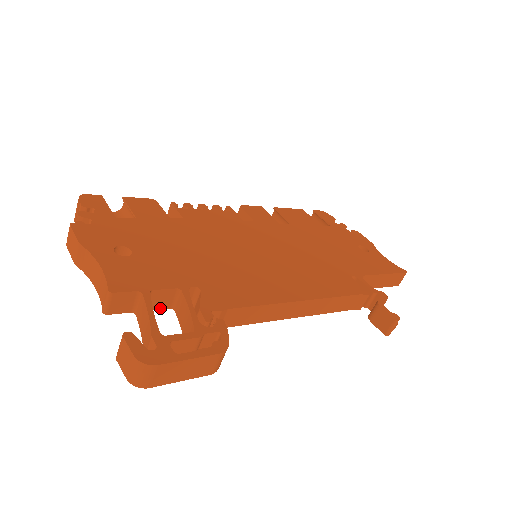
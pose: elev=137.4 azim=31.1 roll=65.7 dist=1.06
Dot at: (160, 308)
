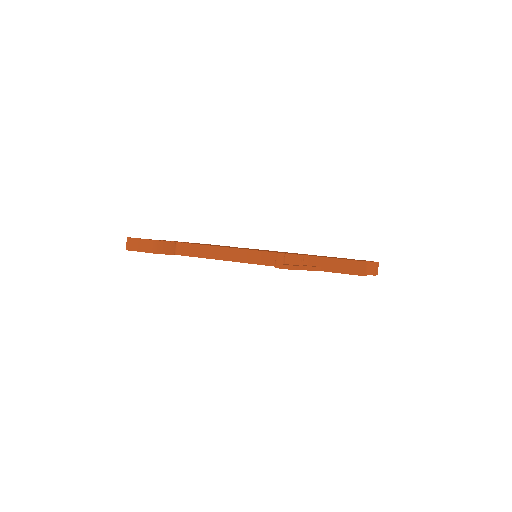
Dot at: occluded
